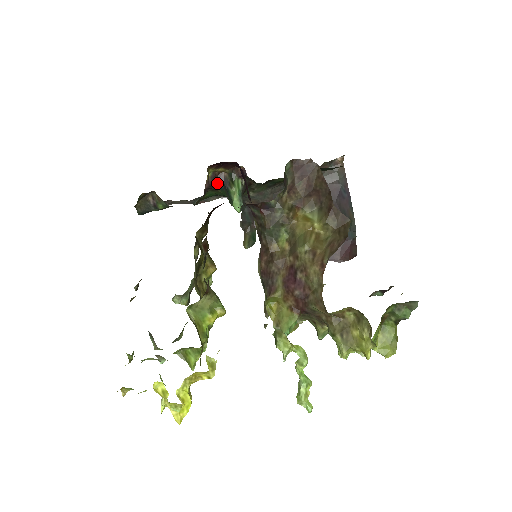
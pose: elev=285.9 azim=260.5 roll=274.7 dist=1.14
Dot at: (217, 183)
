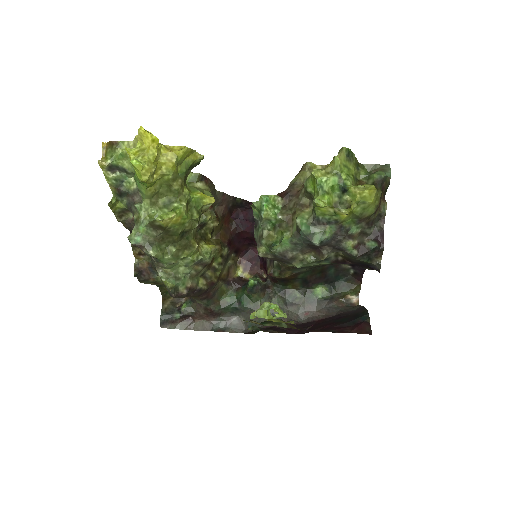
Dot at: (241, 283)
